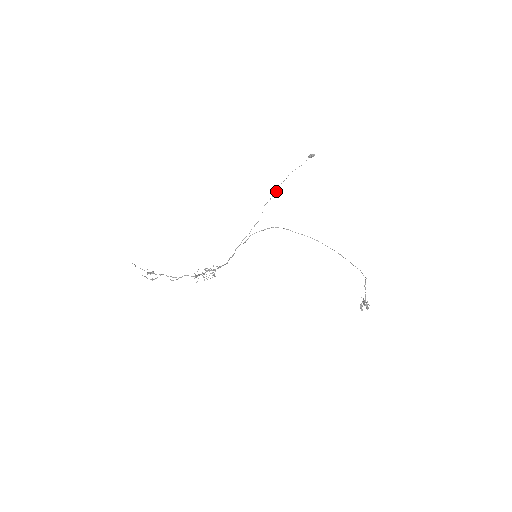
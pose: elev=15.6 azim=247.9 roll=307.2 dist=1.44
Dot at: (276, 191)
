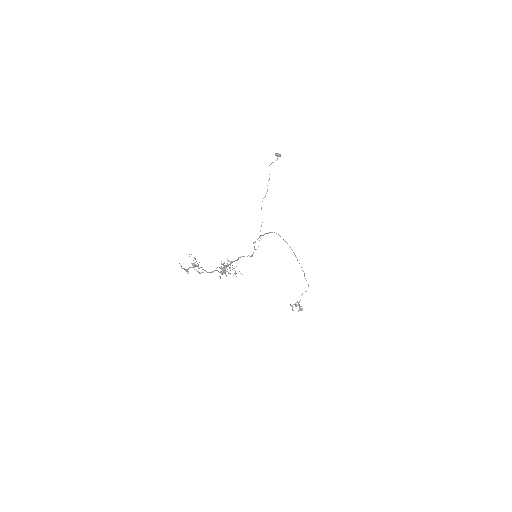
Dot at: occluded
